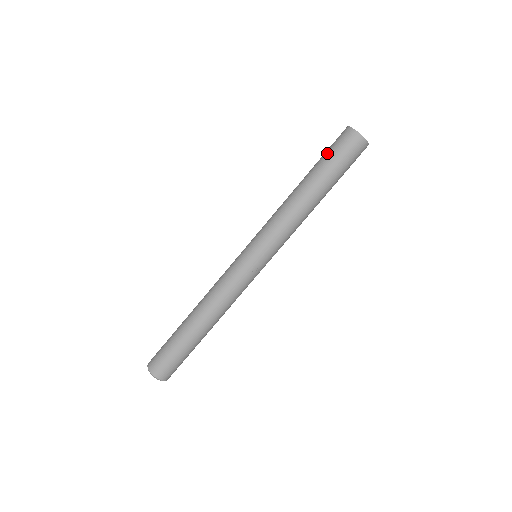
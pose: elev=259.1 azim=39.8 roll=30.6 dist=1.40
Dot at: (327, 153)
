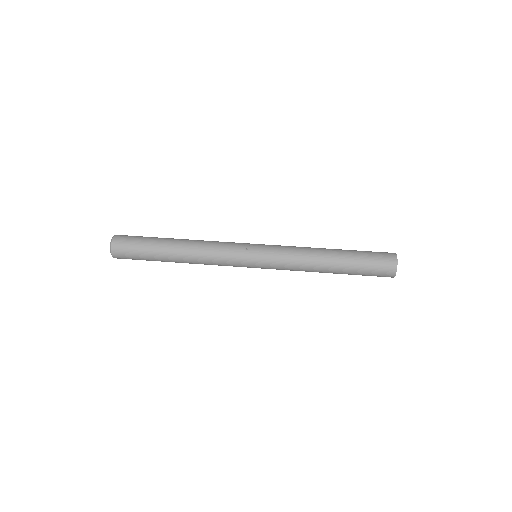
Dot at: occluded
